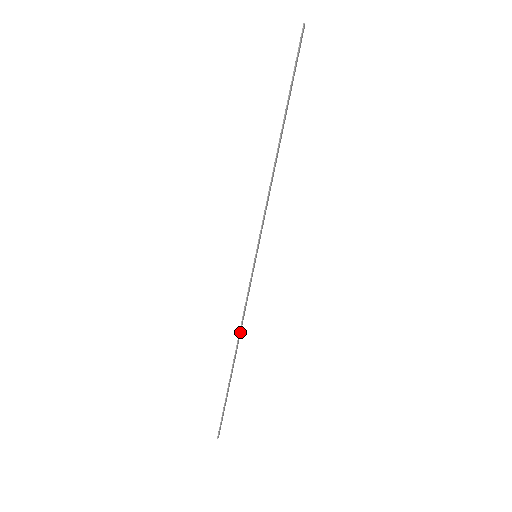
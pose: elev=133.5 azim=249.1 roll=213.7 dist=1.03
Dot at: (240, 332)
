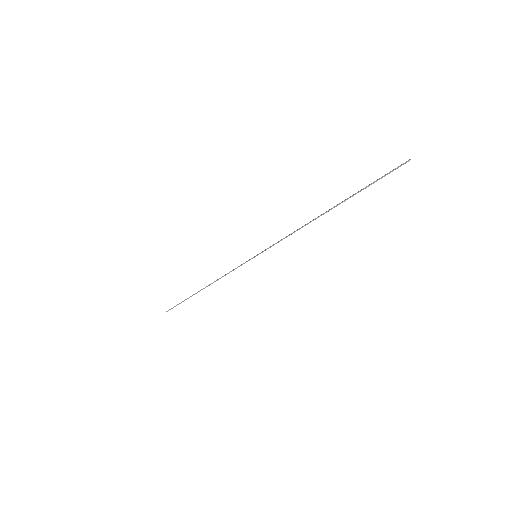
Dot at: occluded
